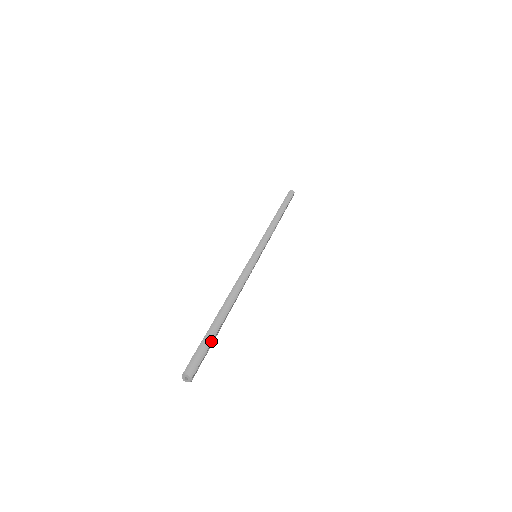
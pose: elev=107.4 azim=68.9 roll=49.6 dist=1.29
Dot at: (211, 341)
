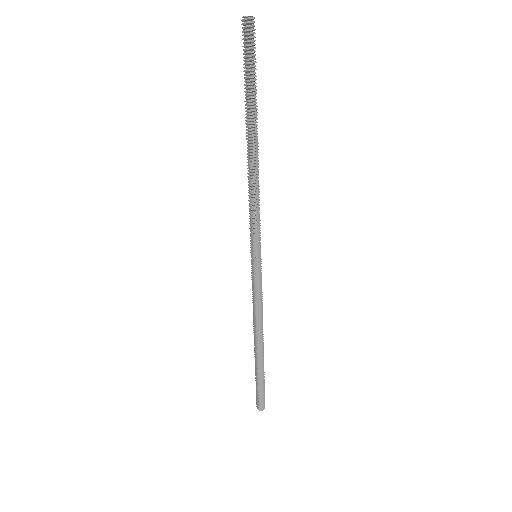
Dot at: (252, 81)
